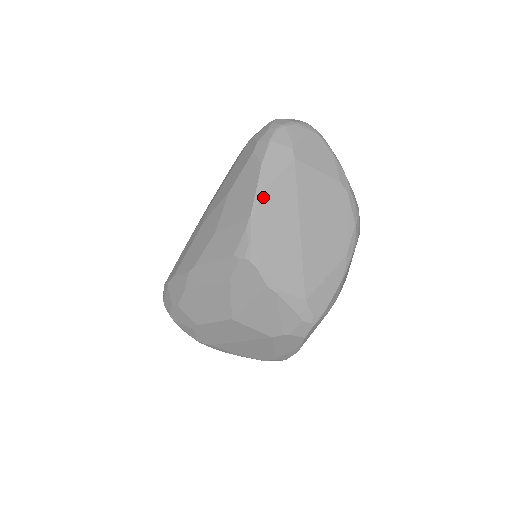
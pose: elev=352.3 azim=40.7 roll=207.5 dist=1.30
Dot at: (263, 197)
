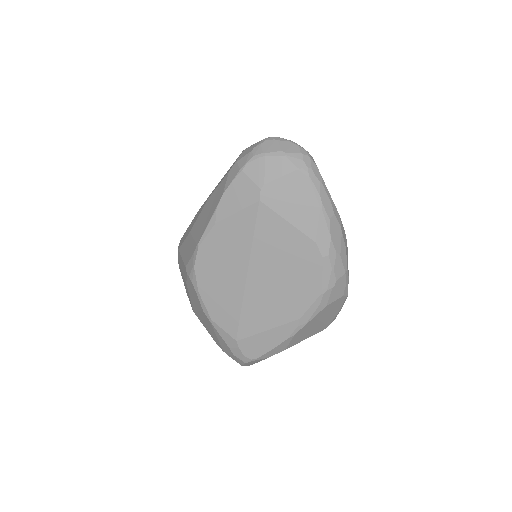
Dot at: (215, 229)
